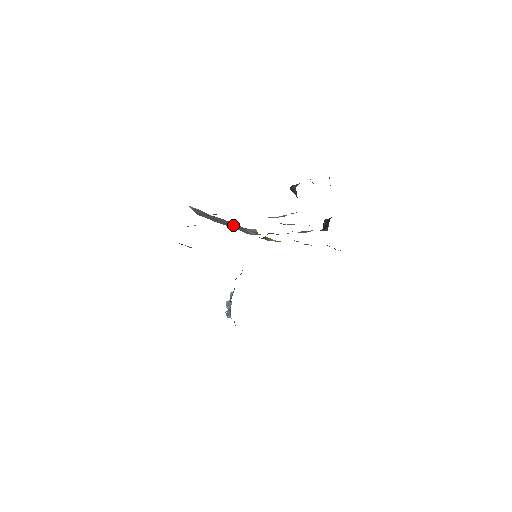
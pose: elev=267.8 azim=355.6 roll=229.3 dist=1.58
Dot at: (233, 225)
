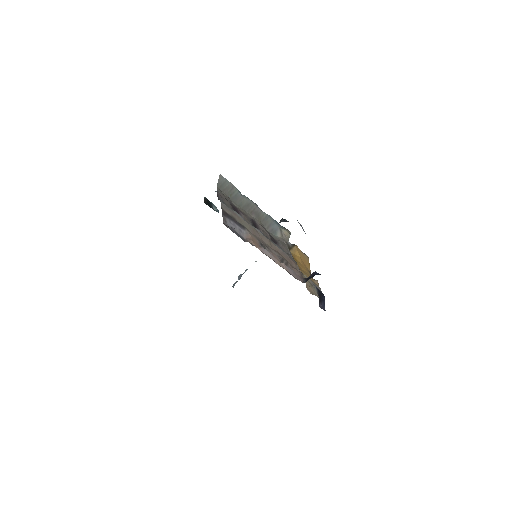
Dot at: (261, 215)
